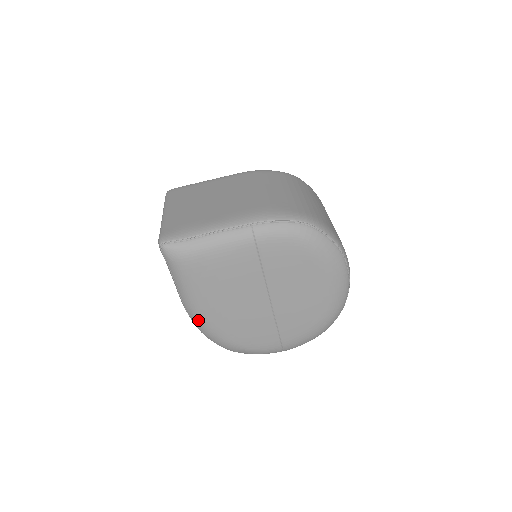
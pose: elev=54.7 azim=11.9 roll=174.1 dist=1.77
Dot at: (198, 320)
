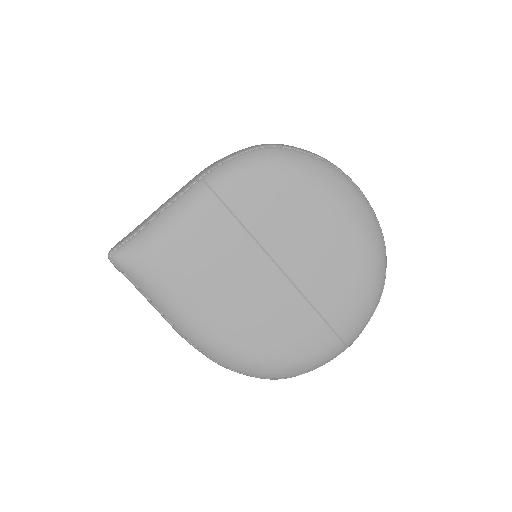
Dot at: (206, 344)
